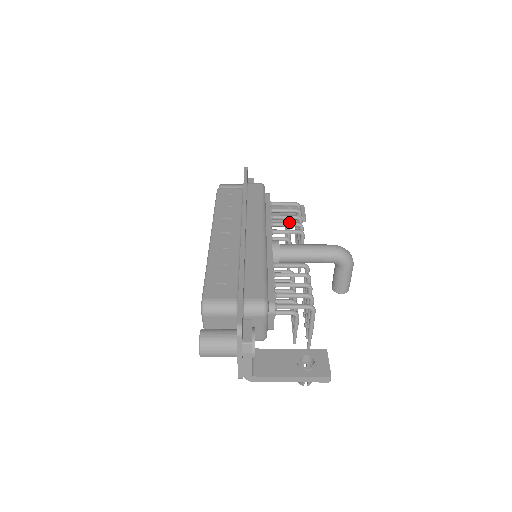
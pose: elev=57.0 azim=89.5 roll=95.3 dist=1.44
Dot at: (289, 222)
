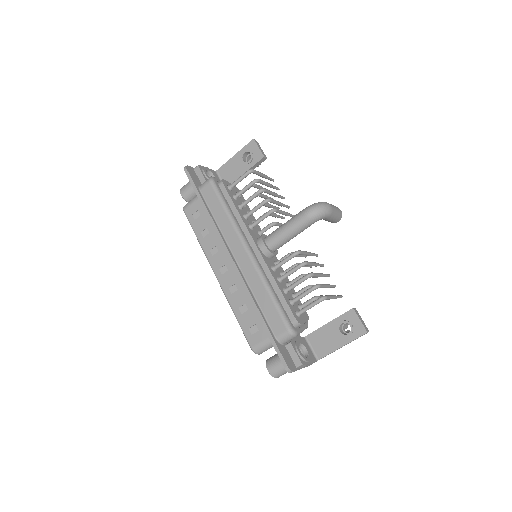
Dot at: (257, 206)
